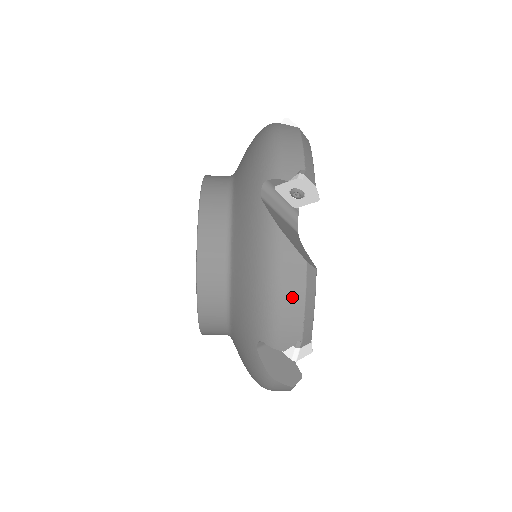
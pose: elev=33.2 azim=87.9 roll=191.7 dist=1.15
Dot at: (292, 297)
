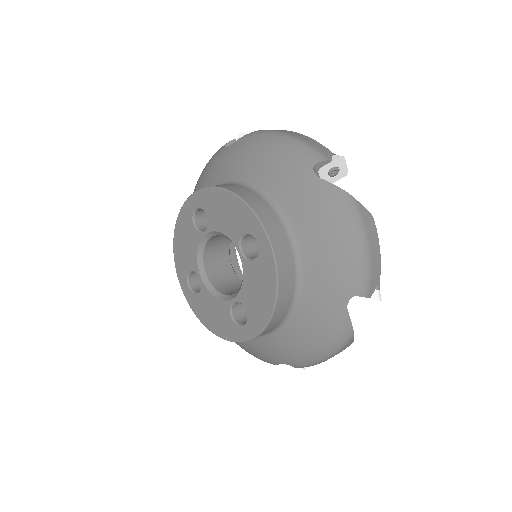
Dot at: occluded
